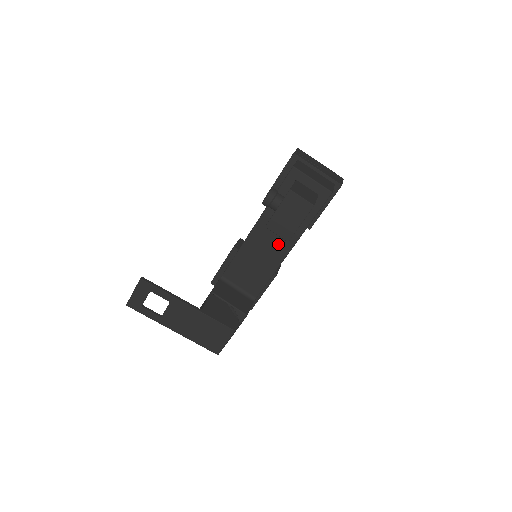
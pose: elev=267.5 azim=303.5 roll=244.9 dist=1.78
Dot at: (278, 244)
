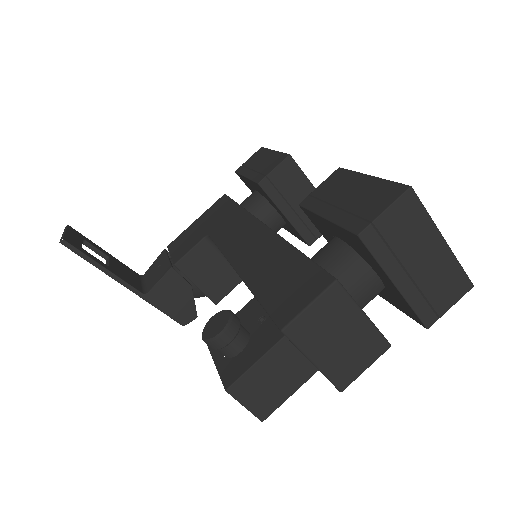
Dot at: occluded
